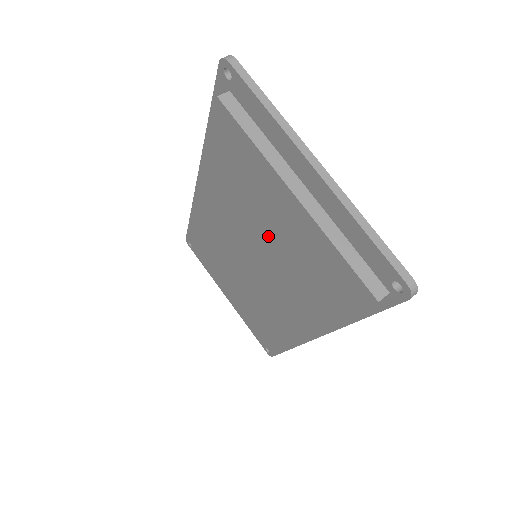
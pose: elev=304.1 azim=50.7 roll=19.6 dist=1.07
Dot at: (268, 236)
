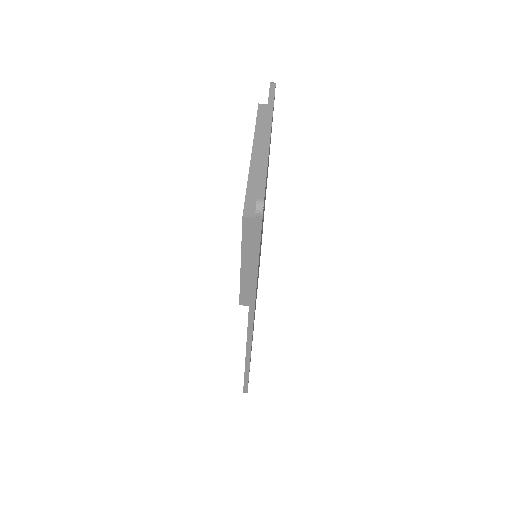
Dot at: occluded
